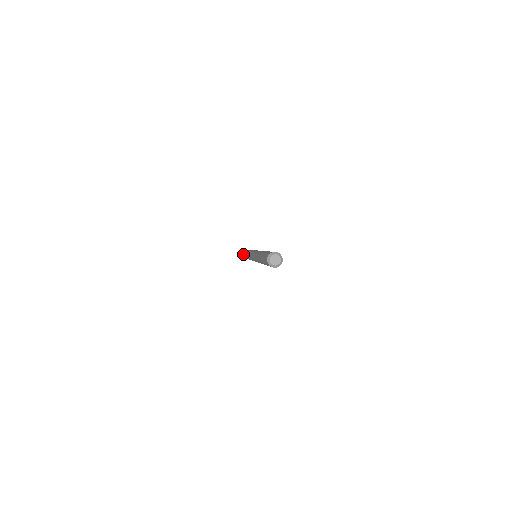
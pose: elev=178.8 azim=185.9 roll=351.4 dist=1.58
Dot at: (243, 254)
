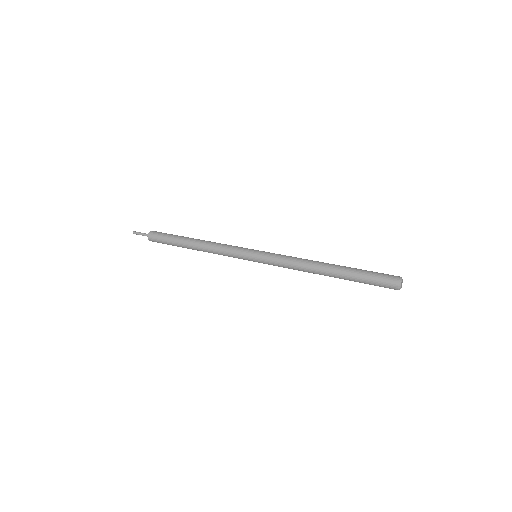
Dot at: (171, 240)
